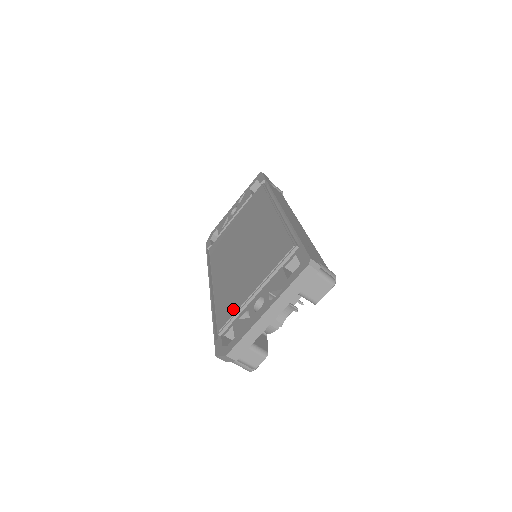
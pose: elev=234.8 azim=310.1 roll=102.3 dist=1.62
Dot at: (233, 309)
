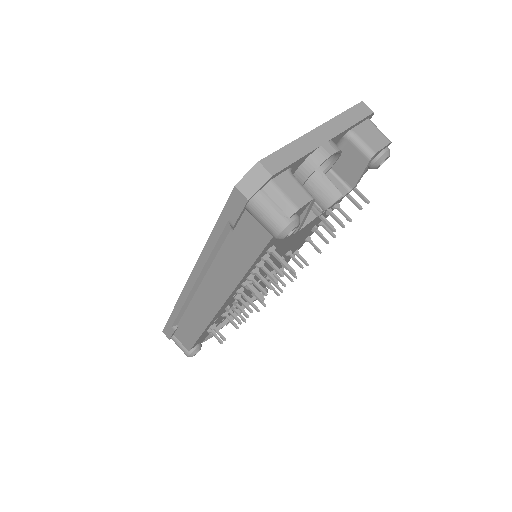
Dot at: occluded
